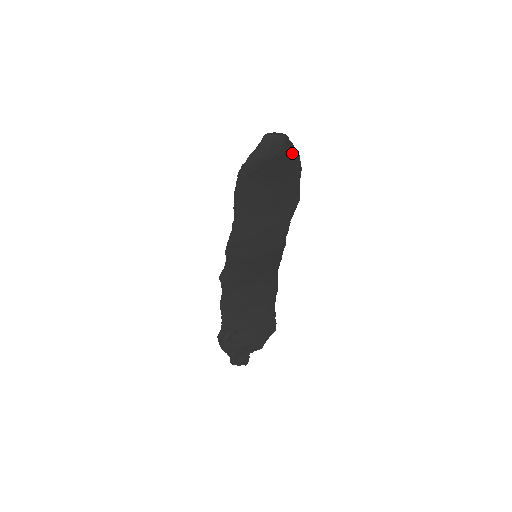
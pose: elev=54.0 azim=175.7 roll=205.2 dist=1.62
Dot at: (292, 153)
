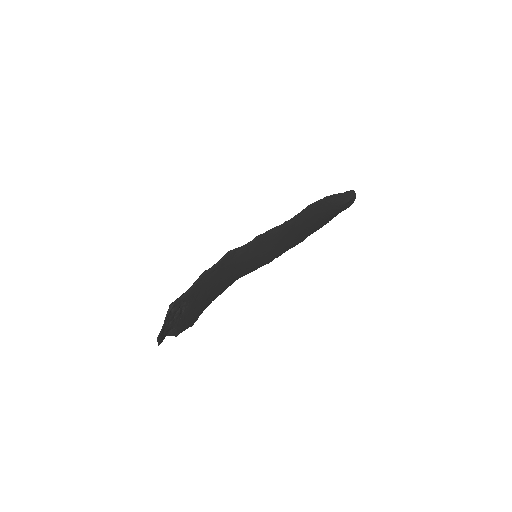
Dot at: occluded
